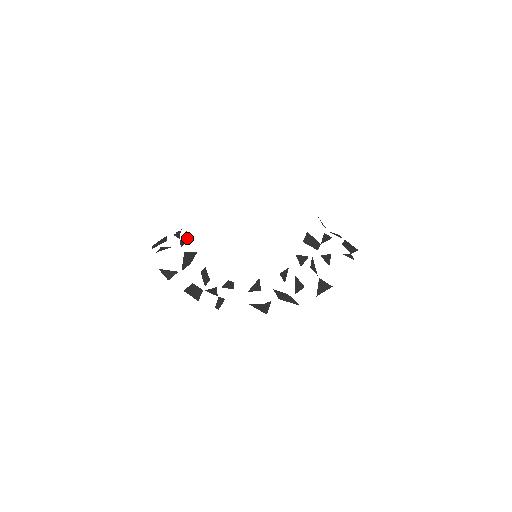
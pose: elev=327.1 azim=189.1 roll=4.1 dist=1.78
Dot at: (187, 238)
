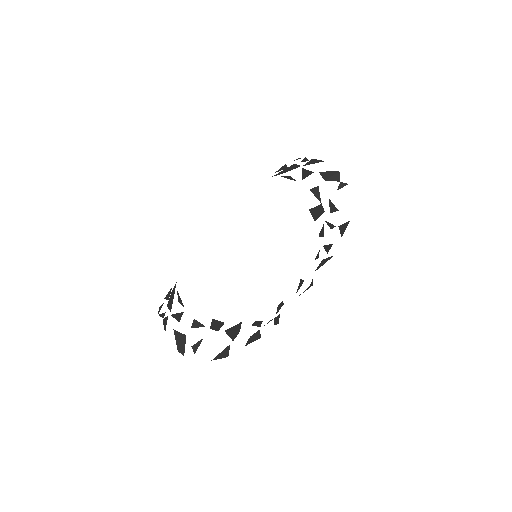
Dot at: (220, 323)
